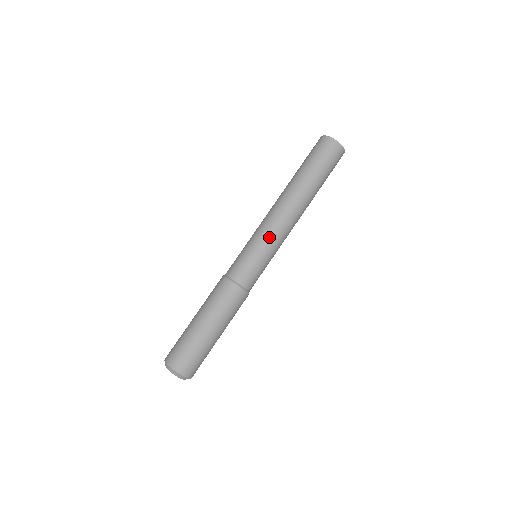
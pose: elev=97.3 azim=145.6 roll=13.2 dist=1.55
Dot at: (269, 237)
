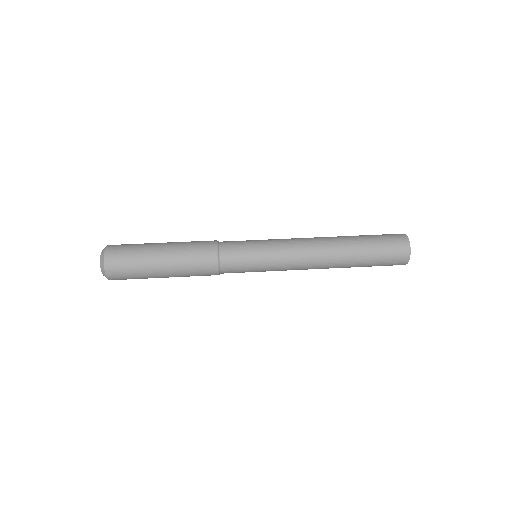
Dot at: (278, 239)
